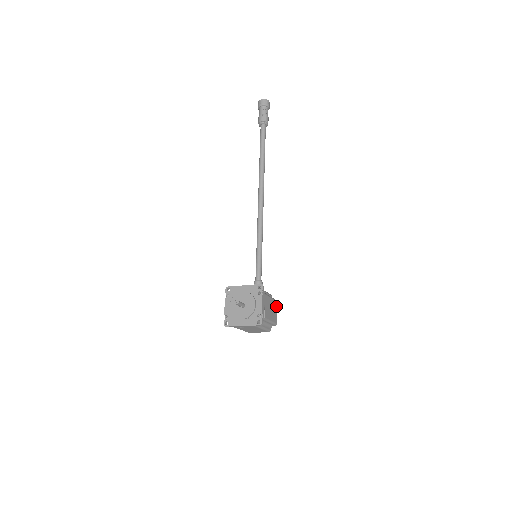
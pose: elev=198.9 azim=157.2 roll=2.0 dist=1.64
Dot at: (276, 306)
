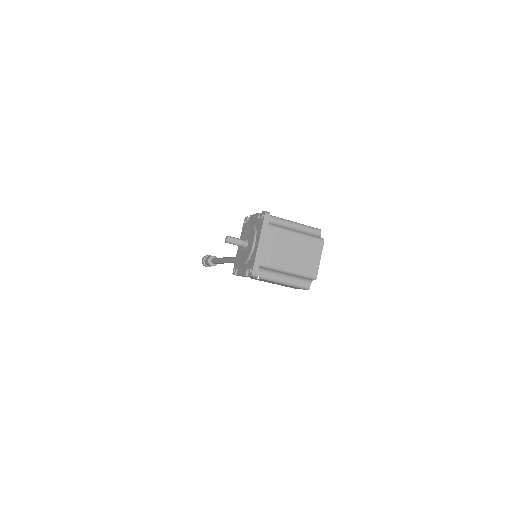
Dot at: occluded
